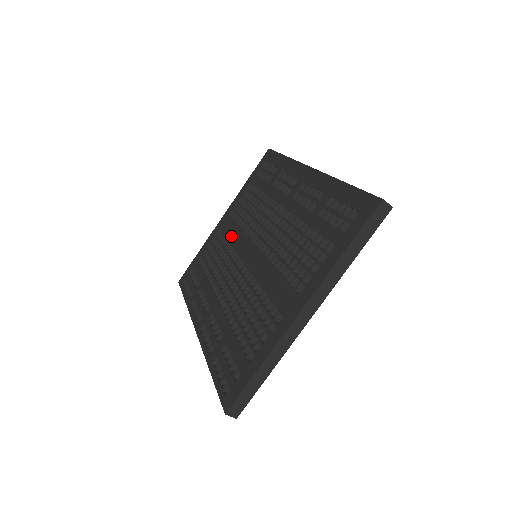
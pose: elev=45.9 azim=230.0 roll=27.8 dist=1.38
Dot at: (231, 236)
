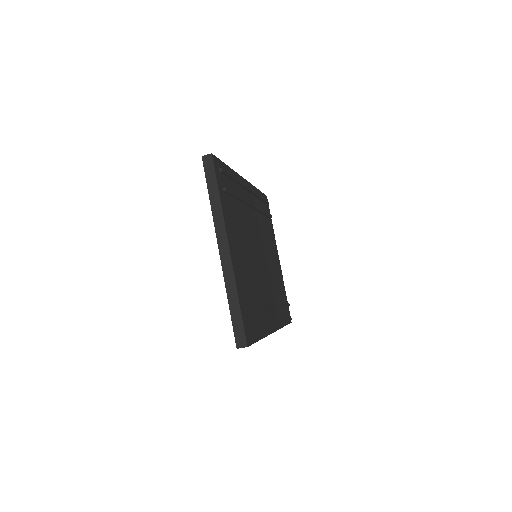
Dot at: occluded
